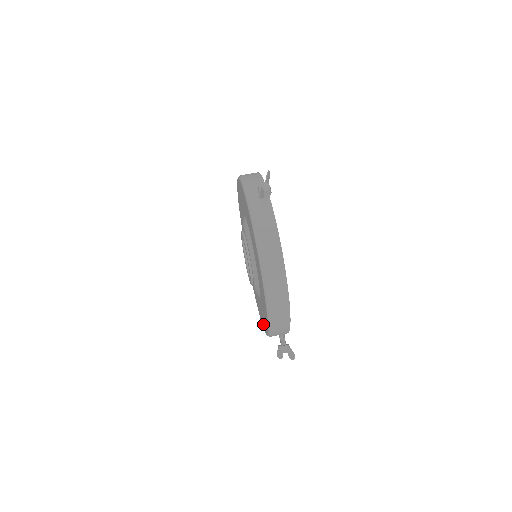
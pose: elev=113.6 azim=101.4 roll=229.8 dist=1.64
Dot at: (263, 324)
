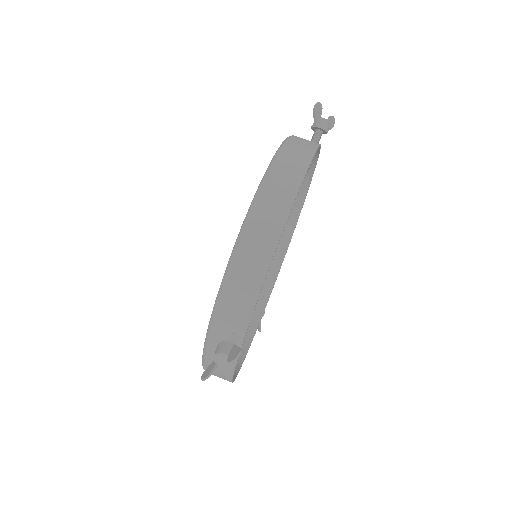
Dot at: occluded
